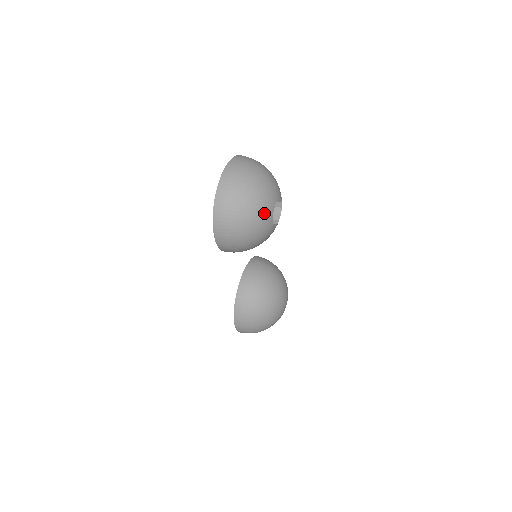
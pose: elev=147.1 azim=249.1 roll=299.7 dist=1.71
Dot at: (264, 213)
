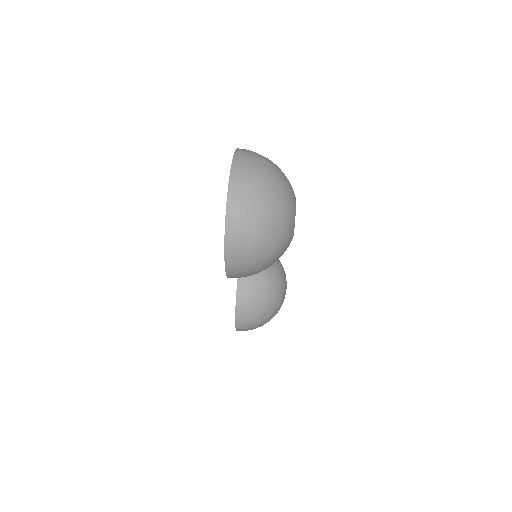
Dot at: (287, 233)
